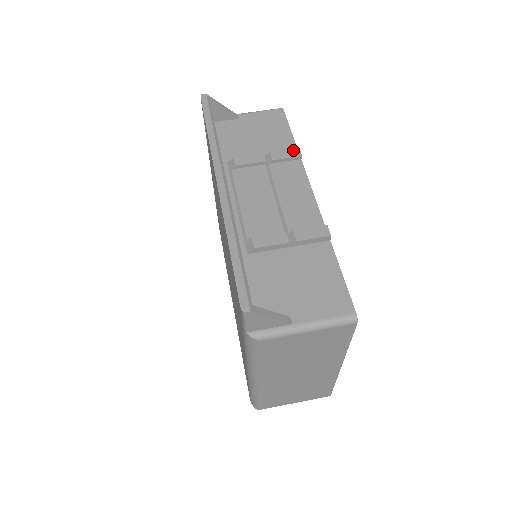
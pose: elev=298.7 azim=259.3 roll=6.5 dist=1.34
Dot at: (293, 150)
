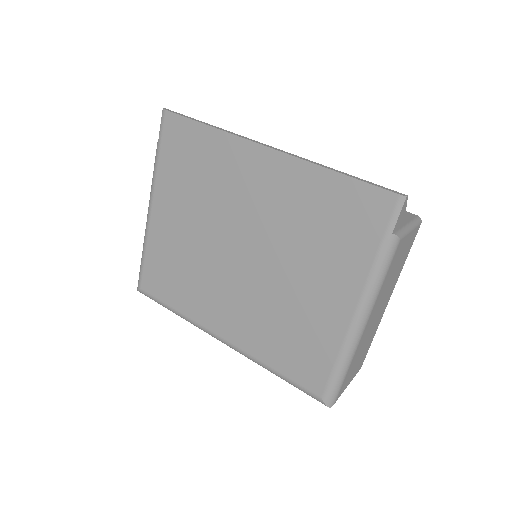
Dot at: occluded
